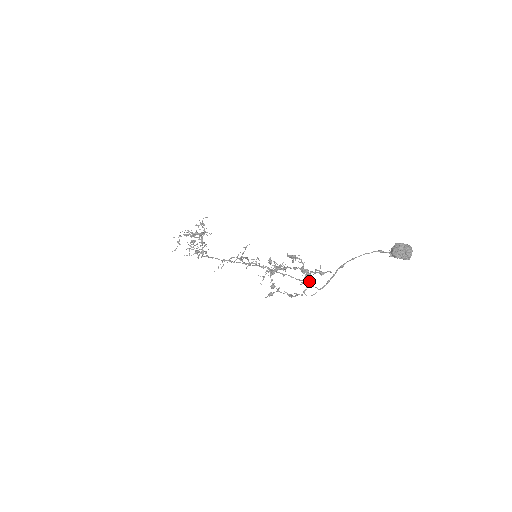
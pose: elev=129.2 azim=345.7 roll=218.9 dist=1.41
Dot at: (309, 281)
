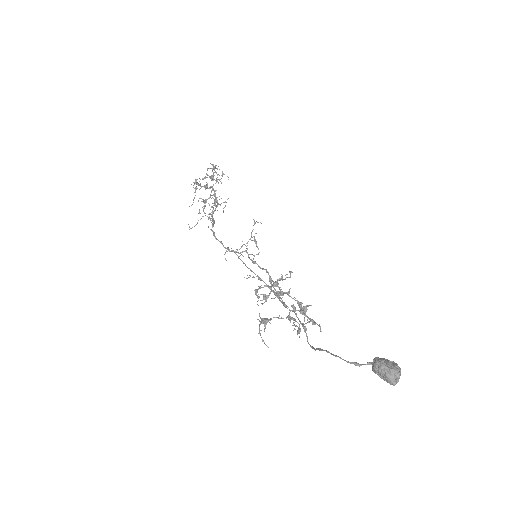
Dot at: occluded
